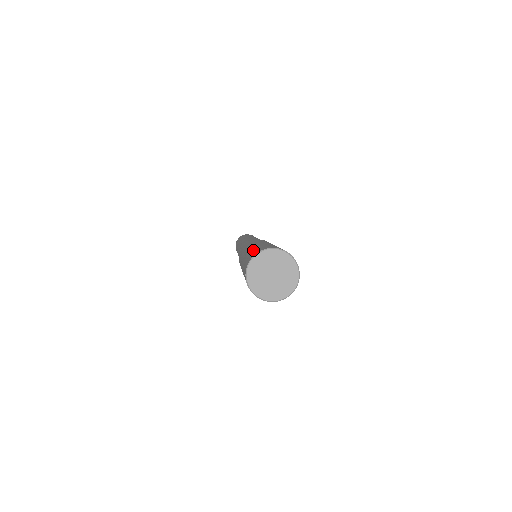
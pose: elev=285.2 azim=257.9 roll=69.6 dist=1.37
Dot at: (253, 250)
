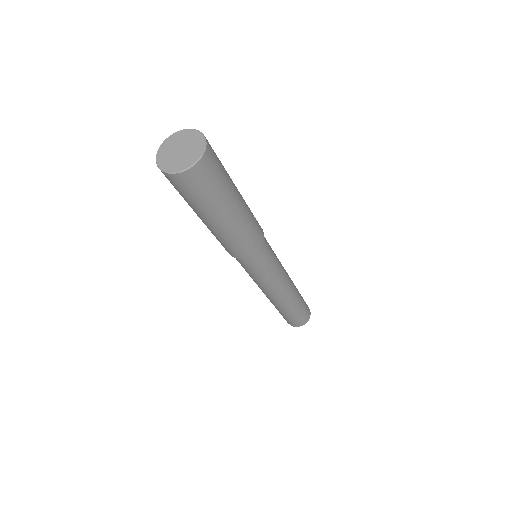
Dot at: occluded
